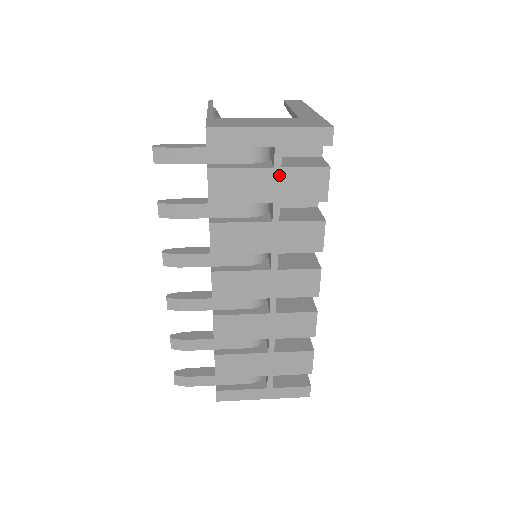
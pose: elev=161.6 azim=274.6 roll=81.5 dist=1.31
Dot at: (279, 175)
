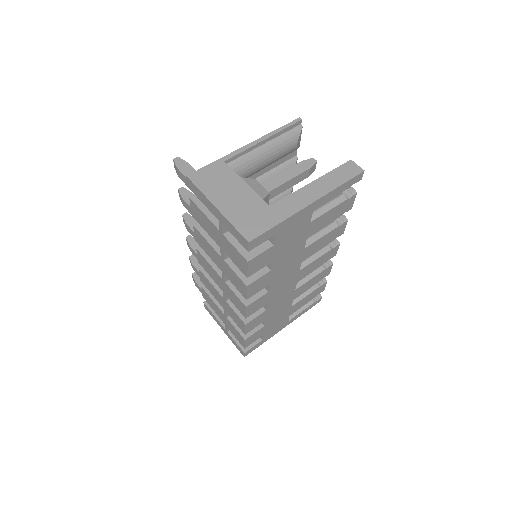
Dot at: (222, 237)
